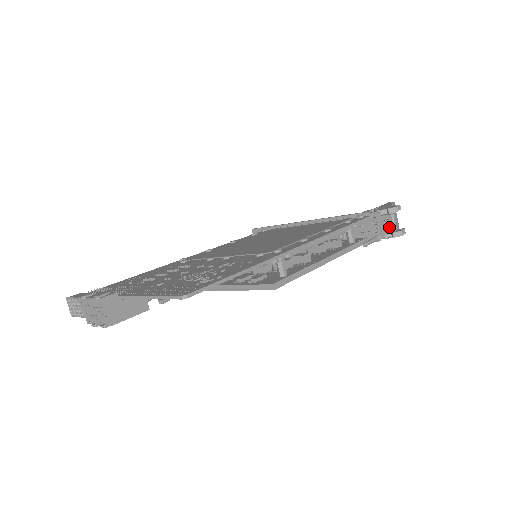
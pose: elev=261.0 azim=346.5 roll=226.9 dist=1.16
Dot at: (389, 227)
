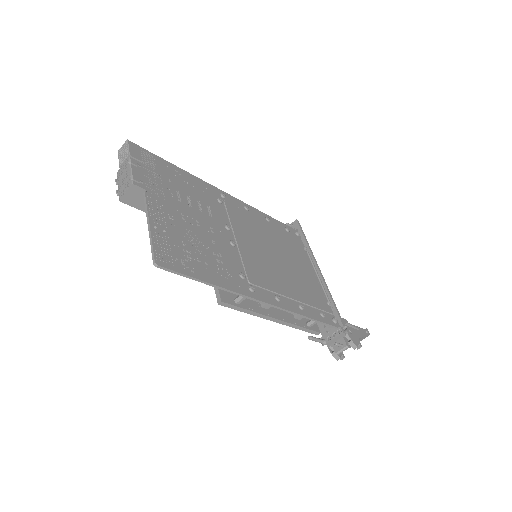
Dot at: (337, 348)
